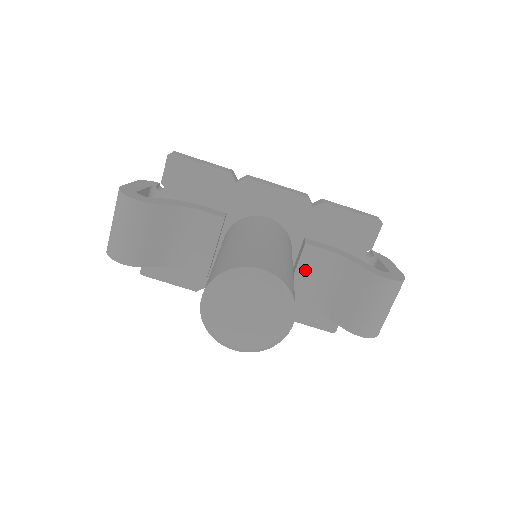
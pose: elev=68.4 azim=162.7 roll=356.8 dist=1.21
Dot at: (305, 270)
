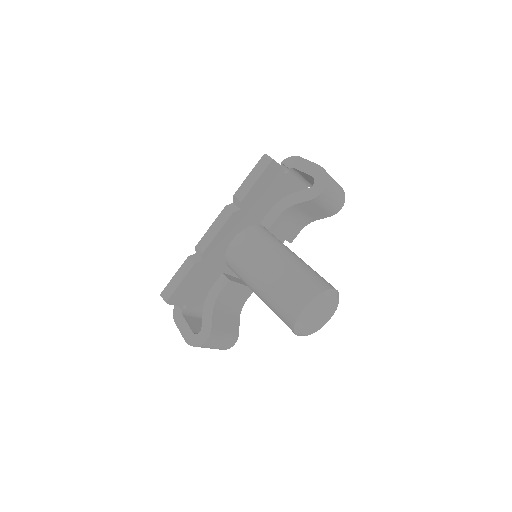
Dot at: (282, 230)
